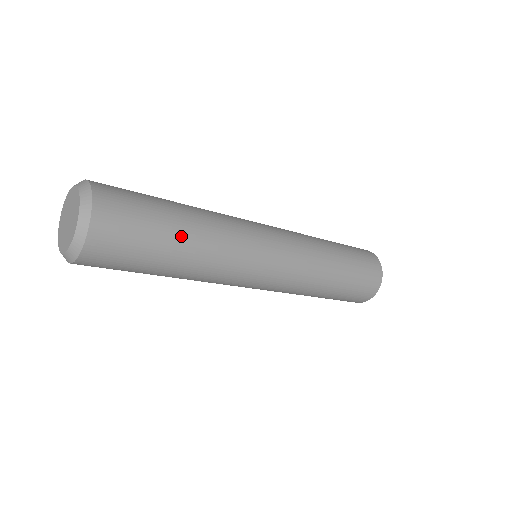
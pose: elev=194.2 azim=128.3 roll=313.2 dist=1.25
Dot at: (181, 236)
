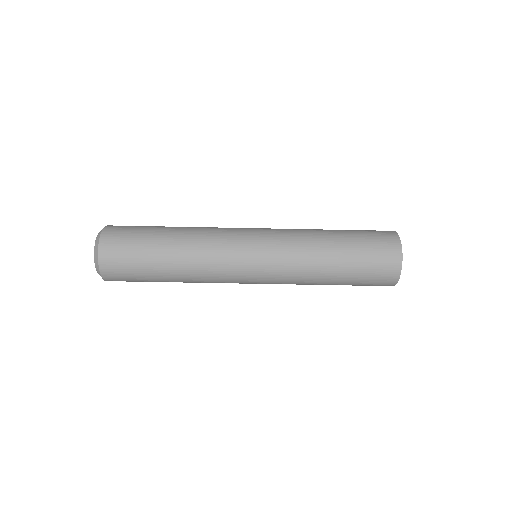
Dot at: (164, 252)
